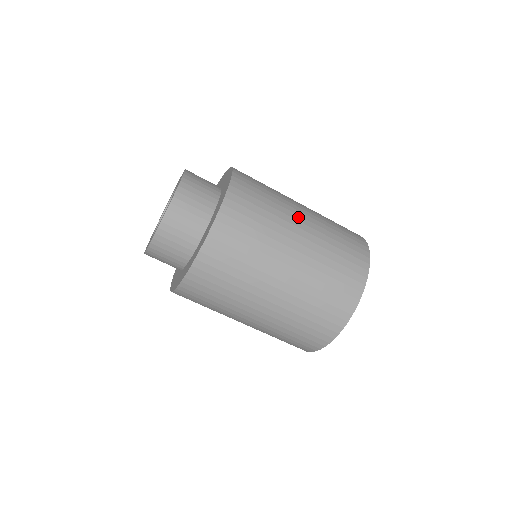
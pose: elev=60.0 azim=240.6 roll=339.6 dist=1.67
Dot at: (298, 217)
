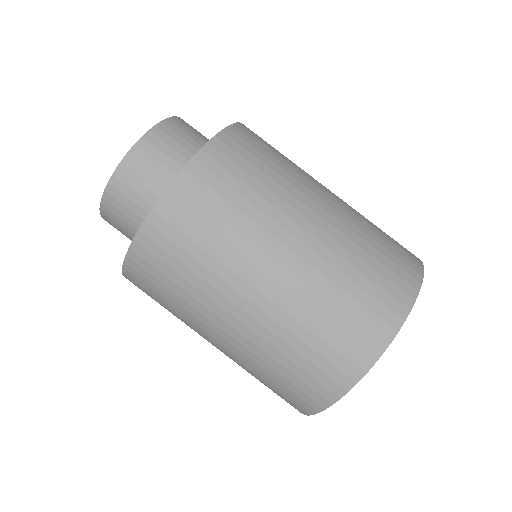
Dot at: occluded
